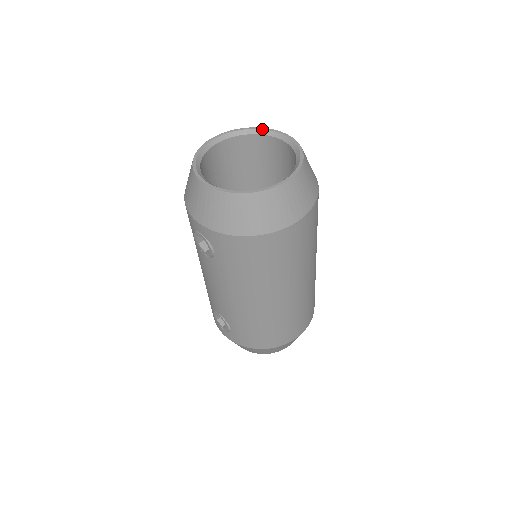
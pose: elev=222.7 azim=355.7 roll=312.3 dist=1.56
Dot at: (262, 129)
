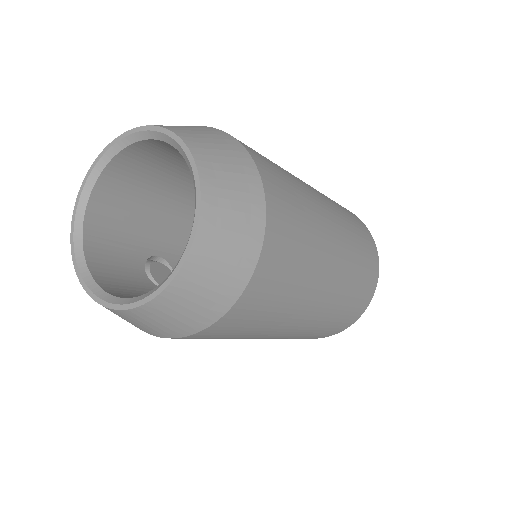
Dot at: (162, 133)
